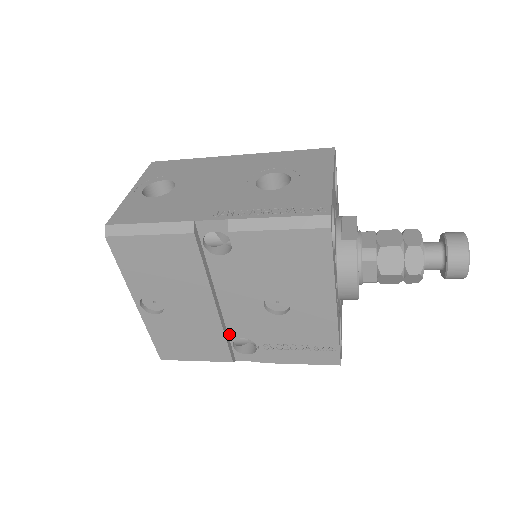
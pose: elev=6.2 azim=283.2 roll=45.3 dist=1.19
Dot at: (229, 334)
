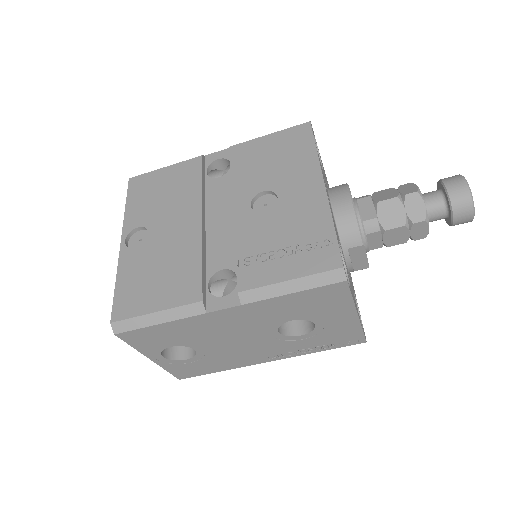
Dot at: (207, 268)
